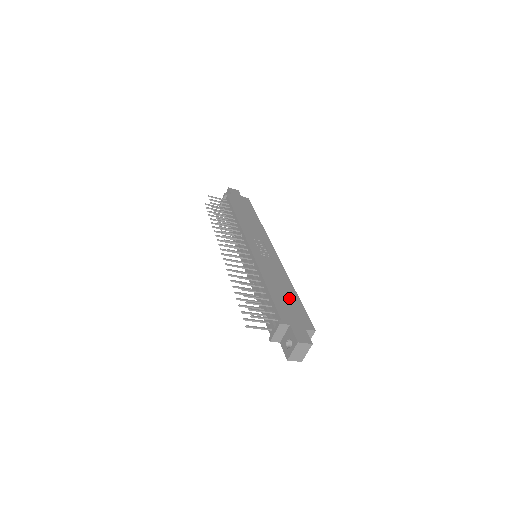
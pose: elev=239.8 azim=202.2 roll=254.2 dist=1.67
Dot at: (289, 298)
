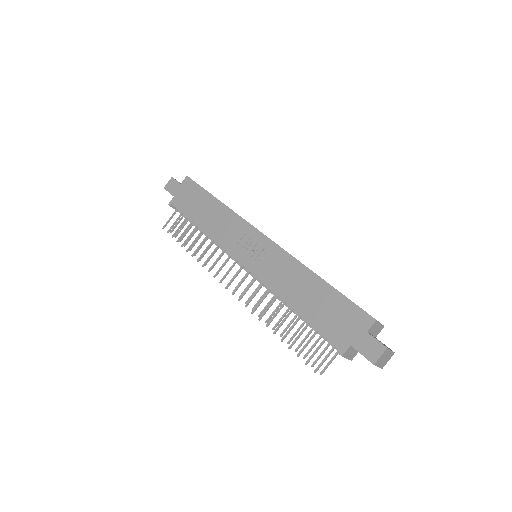
Dot at: (323, 300)
